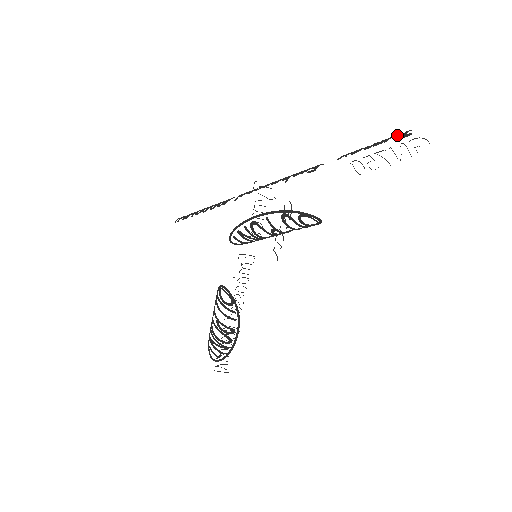
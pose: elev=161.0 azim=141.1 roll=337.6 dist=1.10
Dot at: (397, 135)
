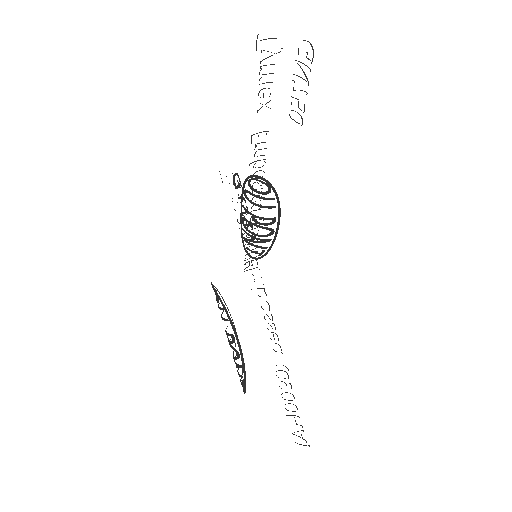
Dot at: (276, 53)
